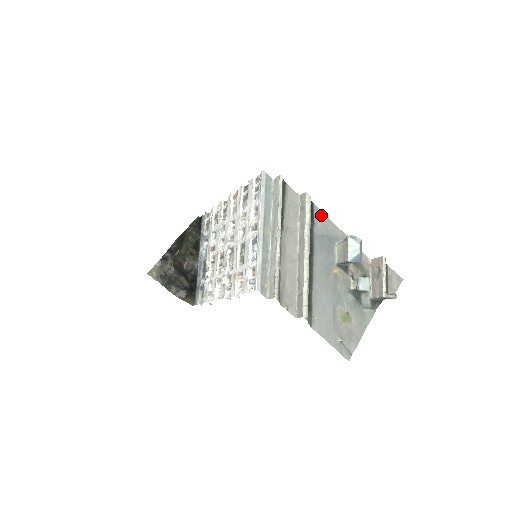
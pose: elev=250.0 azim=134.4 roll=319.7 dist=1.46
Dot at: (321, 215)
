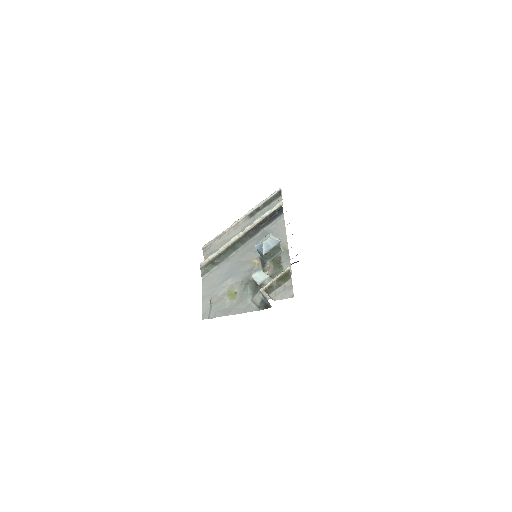
Dot at: (282, 222)
